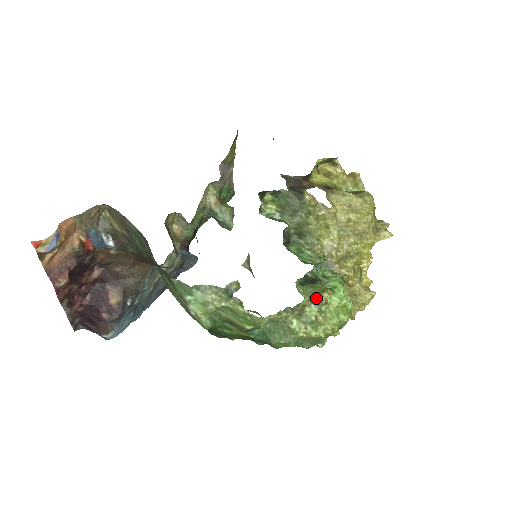
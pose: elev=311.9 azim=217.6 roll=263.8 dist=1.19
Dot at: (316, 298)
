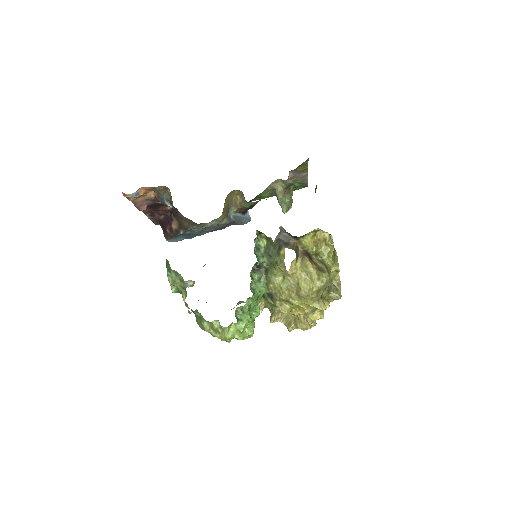
Dot at: (271, 305)
